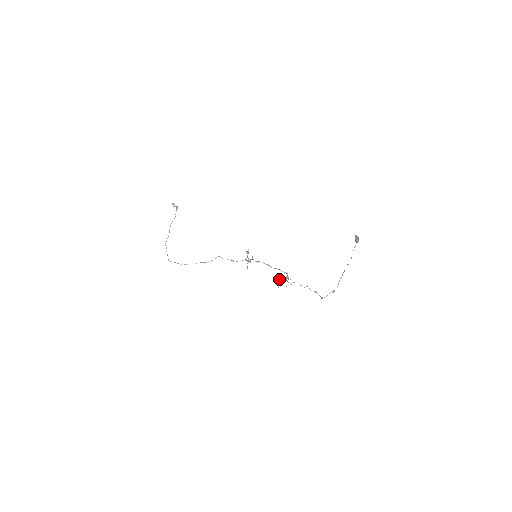
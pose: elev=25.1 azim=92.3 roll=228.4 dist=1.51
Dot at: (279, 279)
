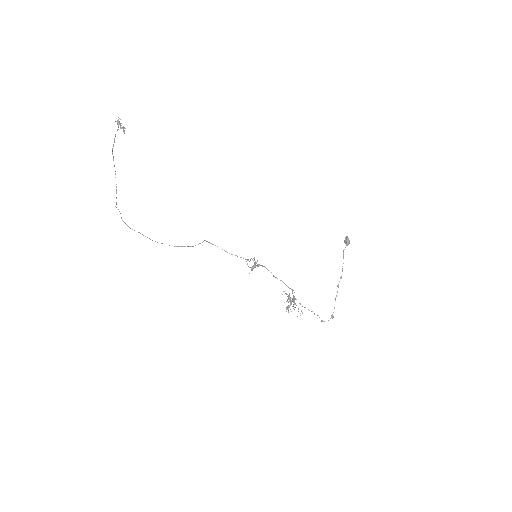
Dot at: occluded
